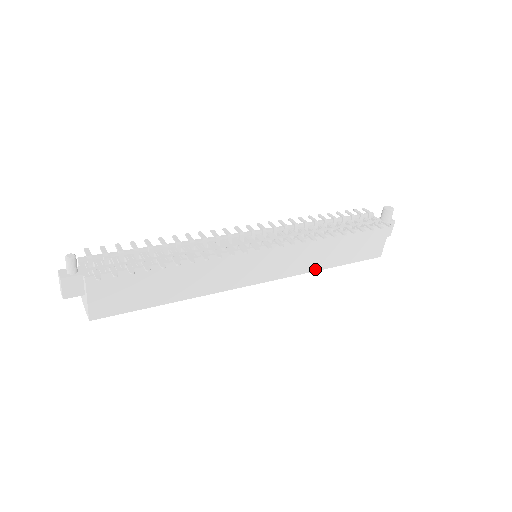
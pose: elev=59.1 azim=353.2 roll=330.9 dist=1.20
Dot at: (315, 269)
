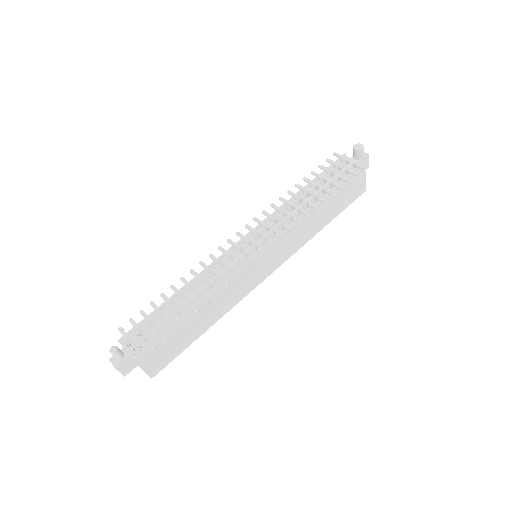
Dot at: (311, 237)
